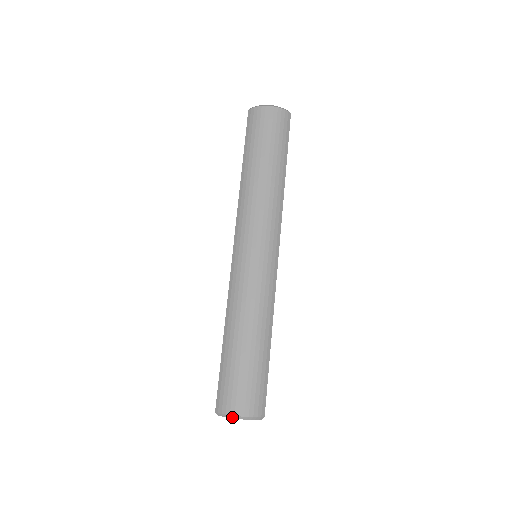
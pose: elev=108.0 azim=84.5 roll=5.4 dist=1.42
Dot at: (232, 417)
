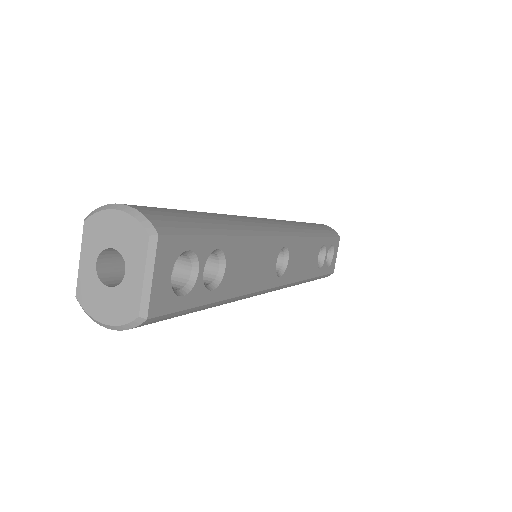
Dot at: (109, 207)
